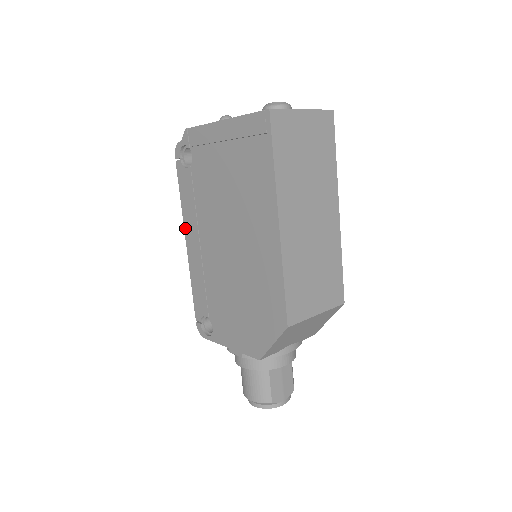
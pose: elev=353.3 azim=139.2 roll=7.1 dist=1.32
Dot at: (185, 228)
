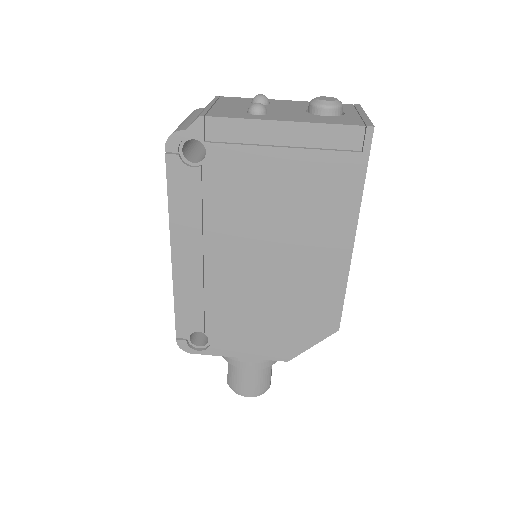
Dot at: (173, 239)
